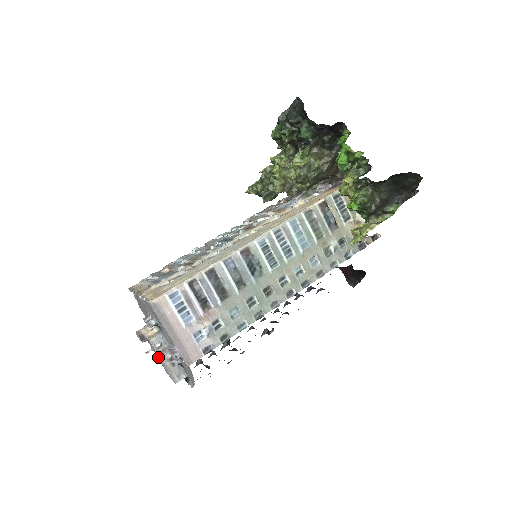
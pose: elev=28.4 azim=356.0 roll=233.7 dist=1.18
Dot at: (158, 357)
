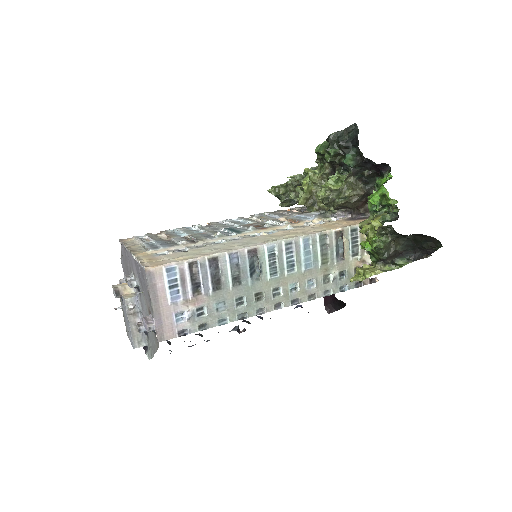
Dot at: (126, 317)
